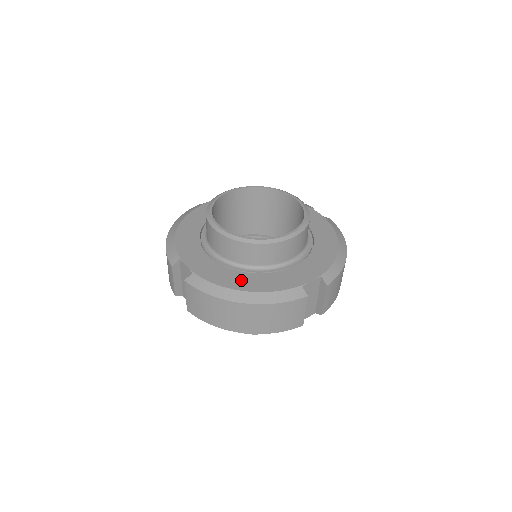
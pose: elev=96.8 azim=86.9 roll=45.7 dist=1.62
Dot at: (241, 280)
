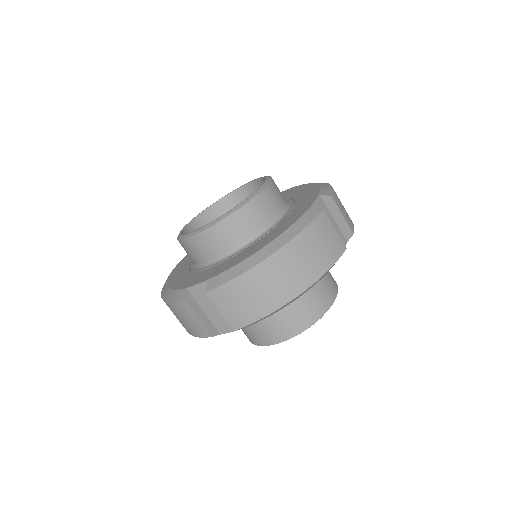
Dot at: (255, 247)
